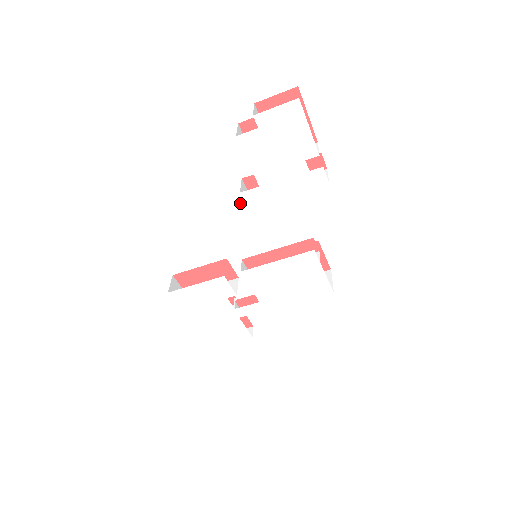
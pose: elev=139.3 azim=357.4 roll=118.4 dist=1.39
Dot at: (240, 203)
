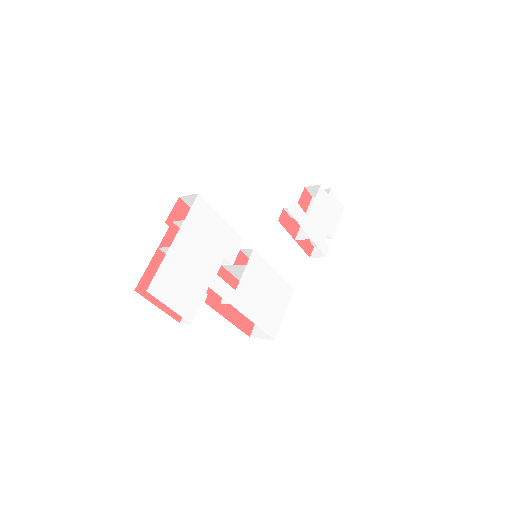
Dot at: (295, 211)
